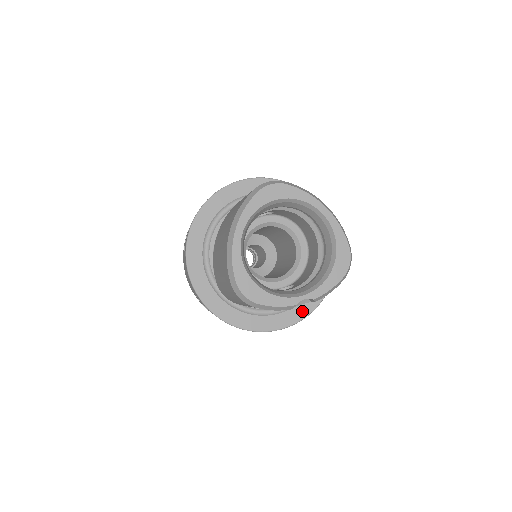
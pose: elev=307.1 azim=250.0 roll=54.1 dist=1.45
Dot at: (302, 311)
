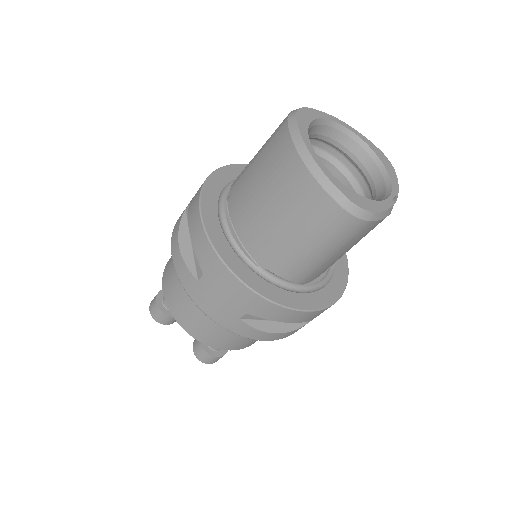
Dot at: (342, 270)
